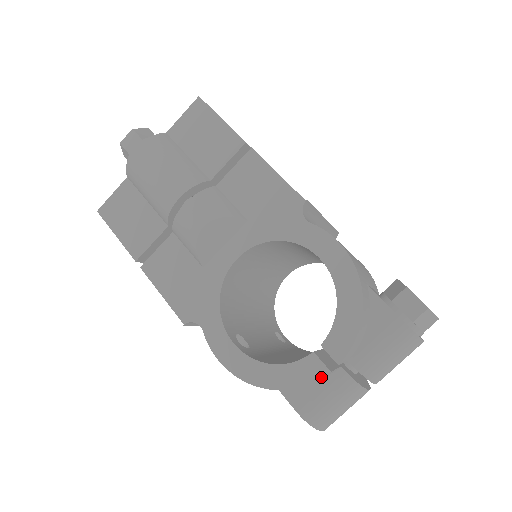
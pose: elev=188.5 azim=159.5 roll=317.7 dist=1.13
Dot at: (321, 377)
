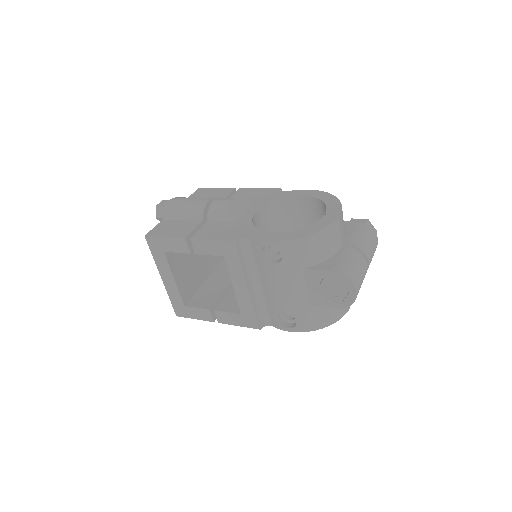
Dot at: (335, 219)
